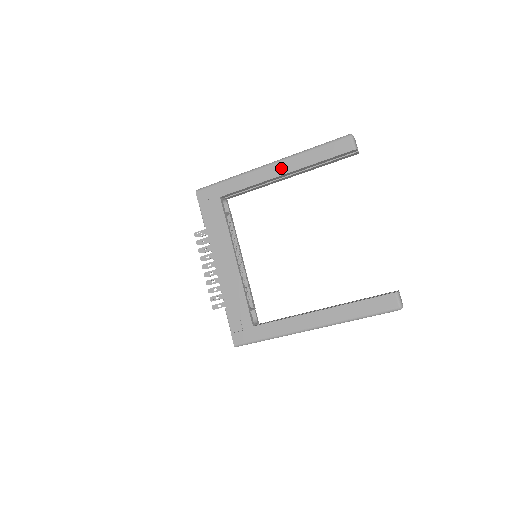
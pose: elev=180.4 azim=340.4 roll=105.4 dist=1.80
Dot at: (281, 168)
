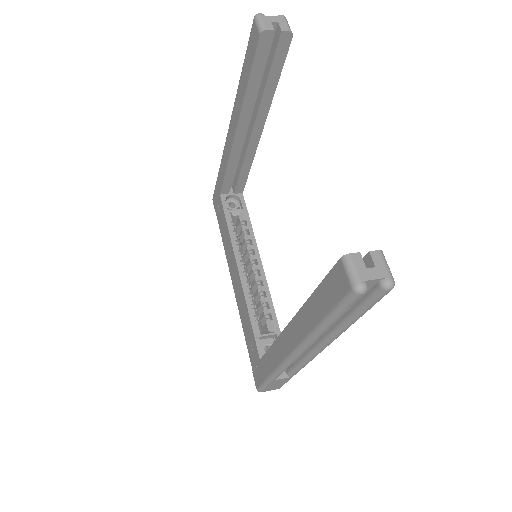
Dot at: (233, 124)
